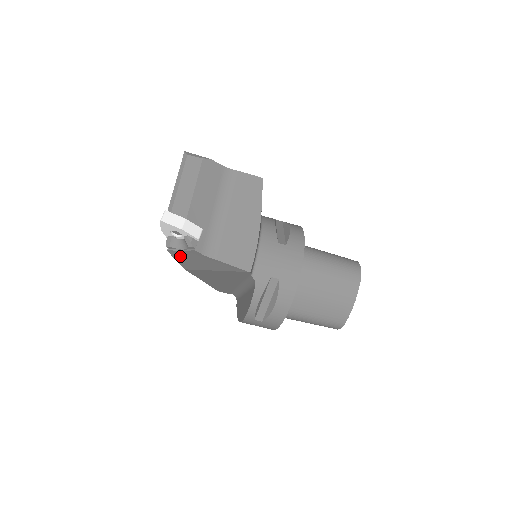
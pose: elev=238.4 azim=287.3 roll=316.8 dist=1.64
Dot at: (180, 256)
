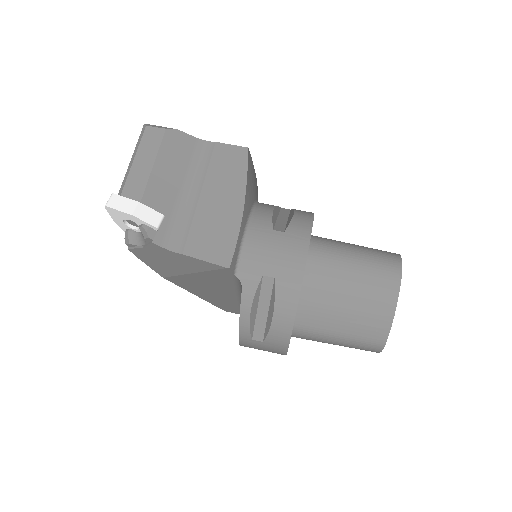
Dot at: (145, 256)
